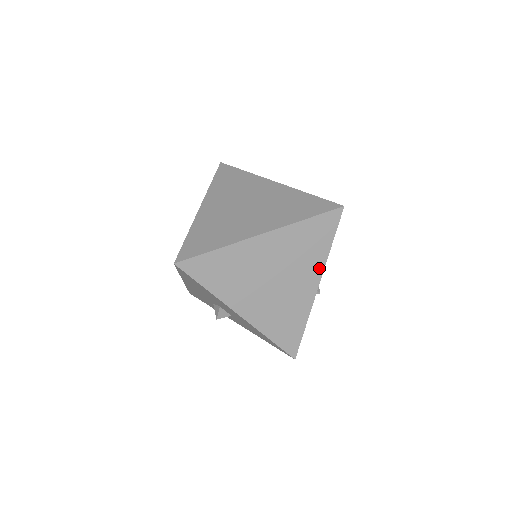
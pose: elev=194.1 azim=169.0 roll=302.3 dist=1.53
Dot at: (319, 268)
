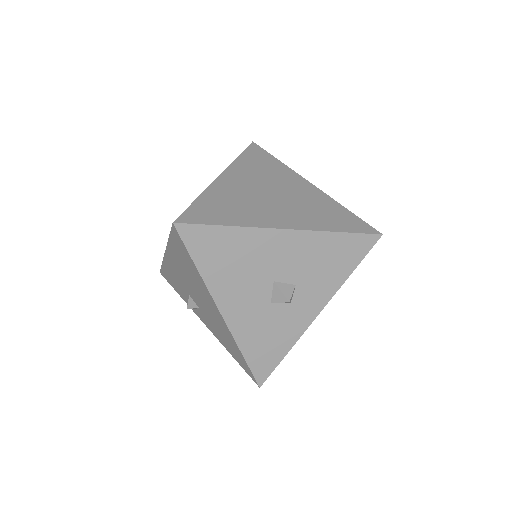
Dot at: (292, 174)
